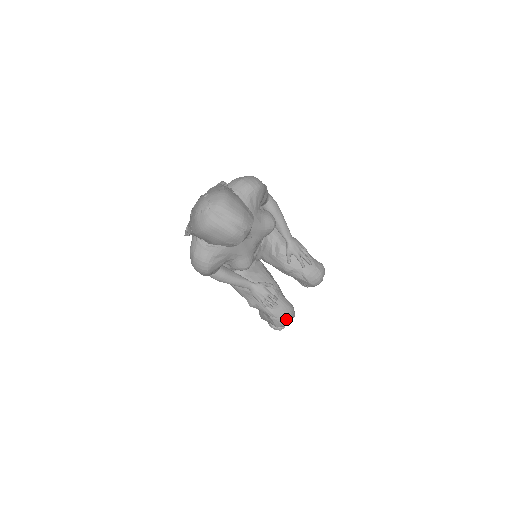
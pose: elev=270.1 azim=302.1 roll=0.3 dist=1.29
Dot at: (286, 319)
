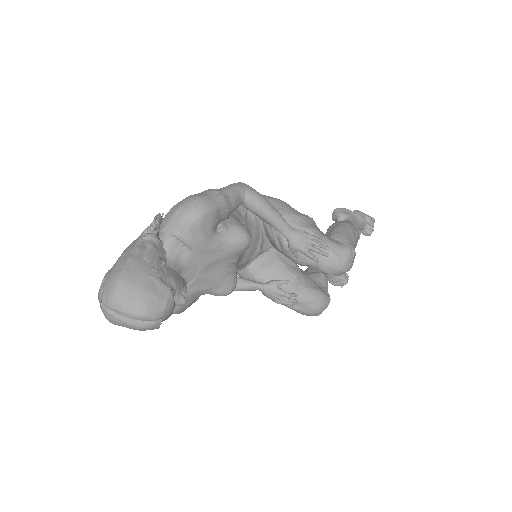
Dot at: (315, 312)
